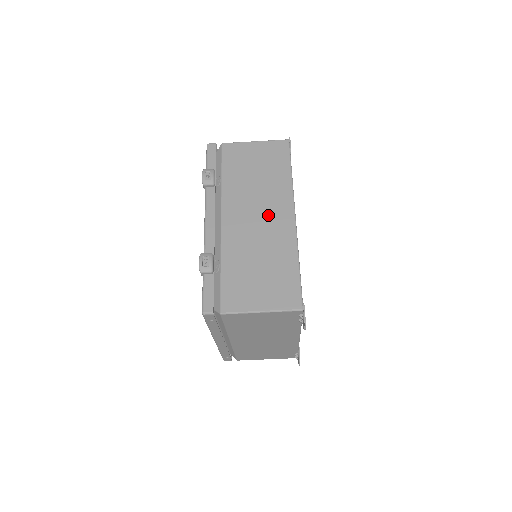
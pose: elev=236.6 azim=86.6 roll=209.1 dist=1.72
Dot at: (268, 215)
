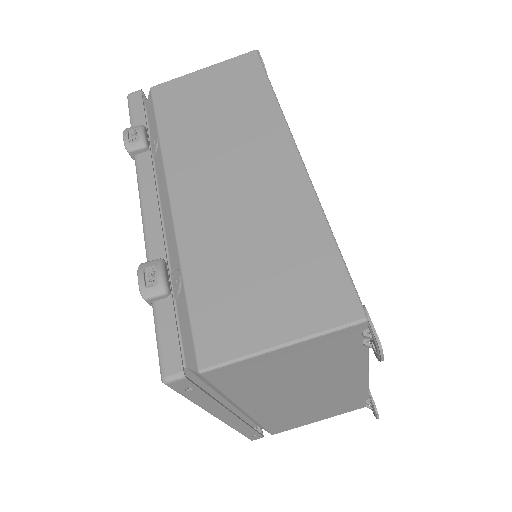
Dot at: (250, 167)
